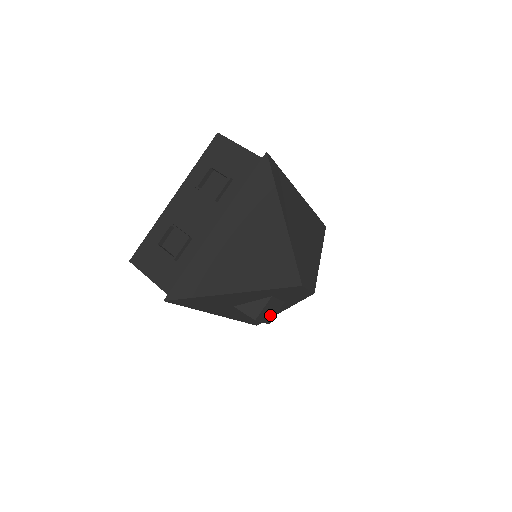
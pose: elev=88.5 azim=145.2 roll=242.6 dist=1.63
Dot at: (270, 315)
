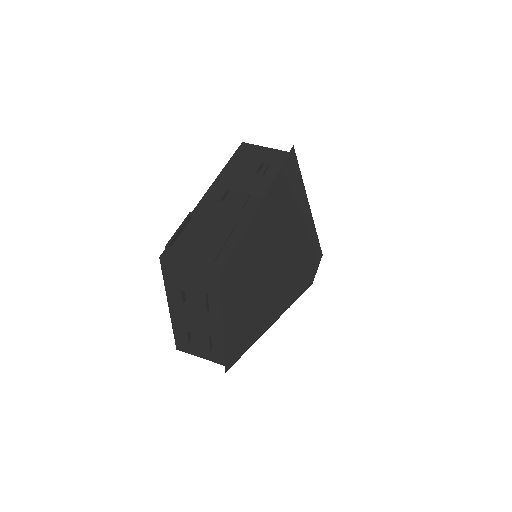
Dot at: occluded
